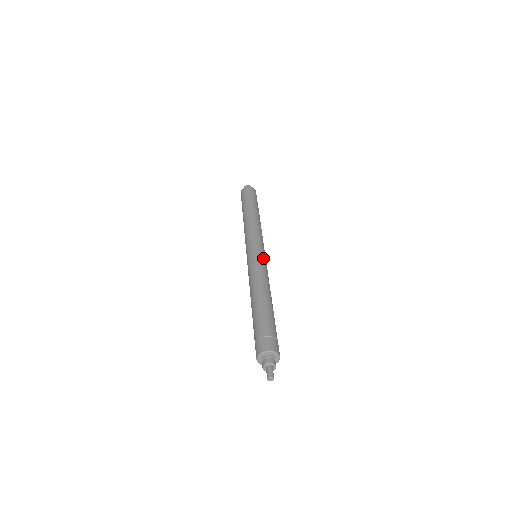
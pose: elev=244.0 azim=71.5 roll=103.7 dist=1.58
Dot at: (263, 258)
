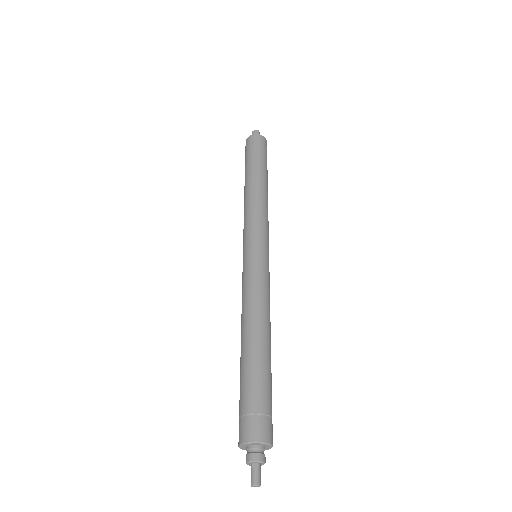
Dot at: (266, 266)
